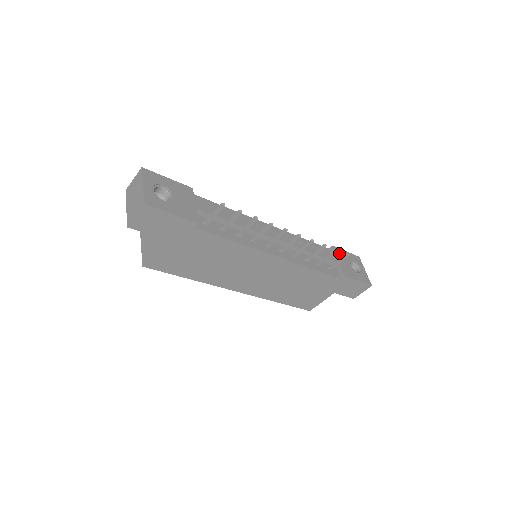
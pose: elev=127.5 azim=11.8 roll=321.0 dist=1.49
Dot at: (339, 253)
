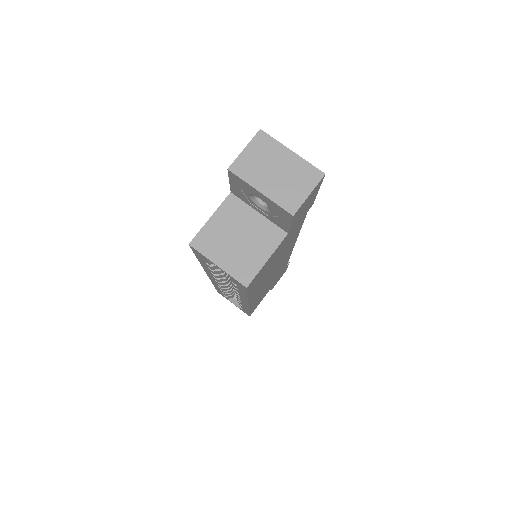
Dot at: occluded
